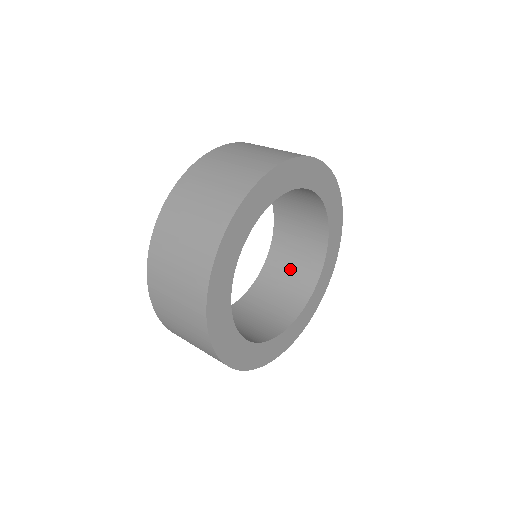
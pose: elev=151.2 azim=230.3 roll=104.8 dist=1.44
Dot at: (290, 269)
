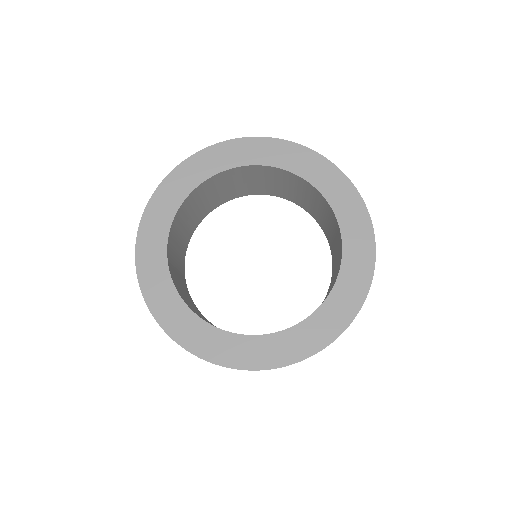
Dot at: (334, 275)
